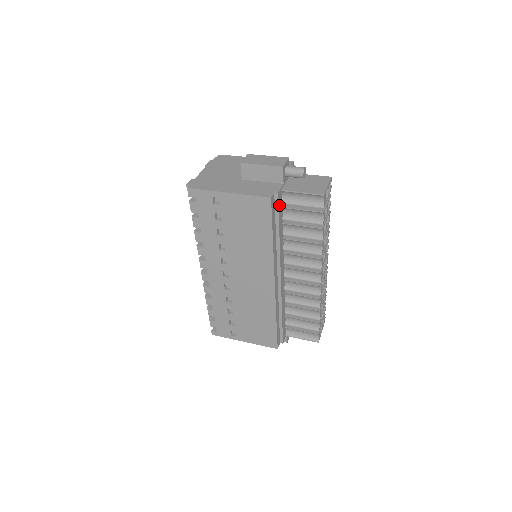
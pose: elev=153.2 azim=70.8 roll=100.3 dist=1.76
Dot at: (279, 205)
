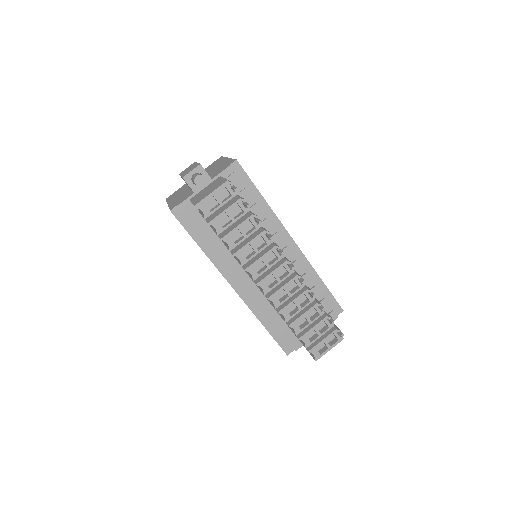
Dot at: (191, 215)
